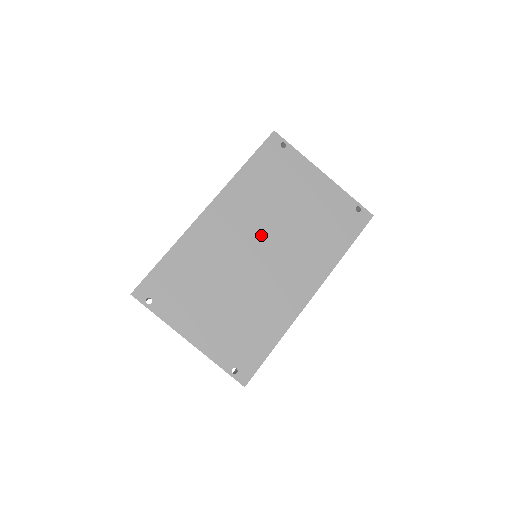
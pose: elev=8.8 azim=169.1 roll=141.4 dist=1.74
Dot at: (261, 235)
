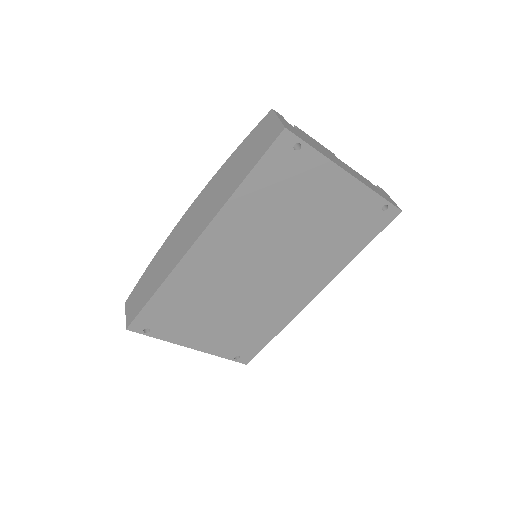
Dot at: (263, 256)
